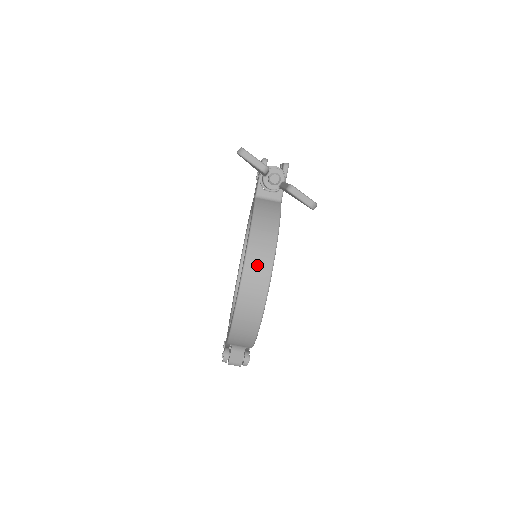
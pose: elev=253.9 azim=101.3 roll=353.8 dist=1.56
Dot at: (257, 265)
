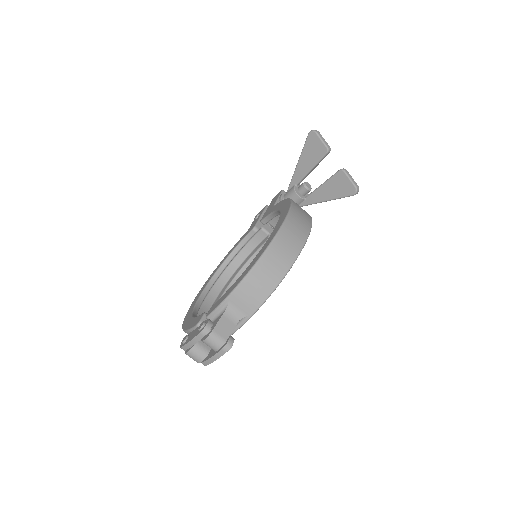
Dot at: (301, 214)
